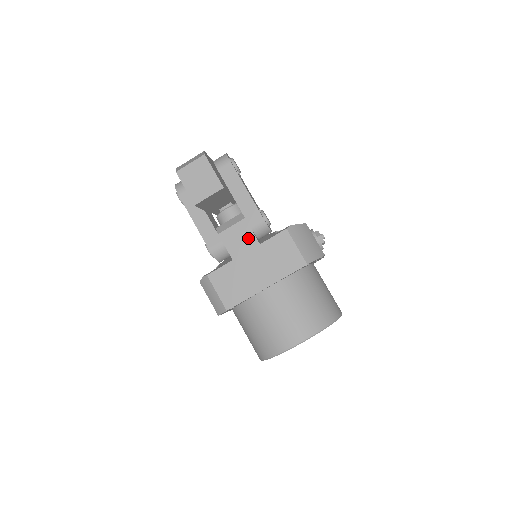
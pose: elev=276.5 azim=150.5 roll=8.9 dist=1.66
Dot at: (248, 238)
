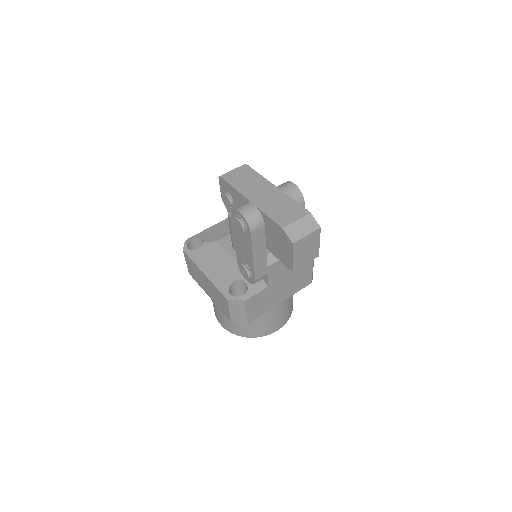
Dot at: (287, 268)
